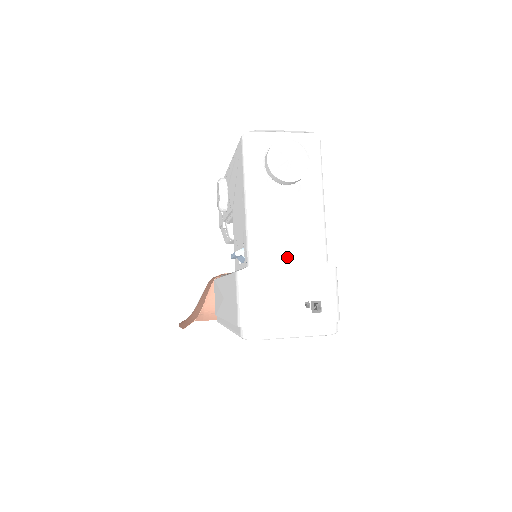
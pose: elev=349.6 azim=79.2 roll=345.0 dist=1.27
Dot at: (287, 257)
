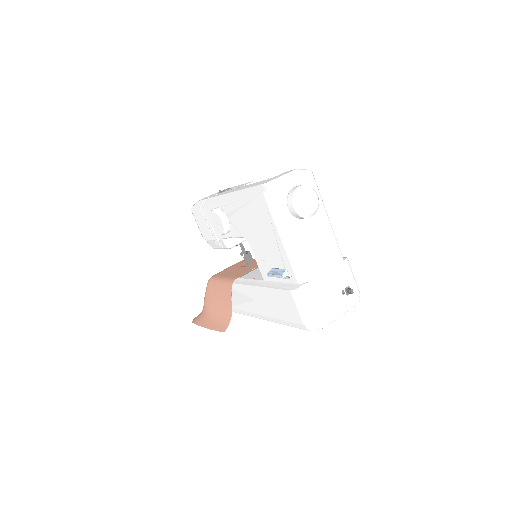
Dot at: (323, 267)
